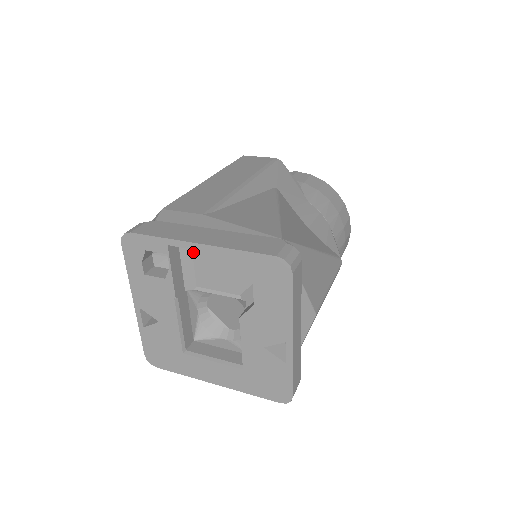
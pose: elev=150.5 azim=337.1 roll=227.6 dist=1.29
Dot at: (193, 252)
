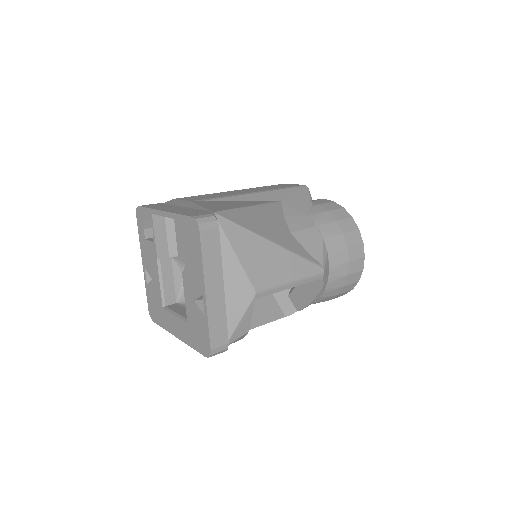
Dot at: (175, 226)
